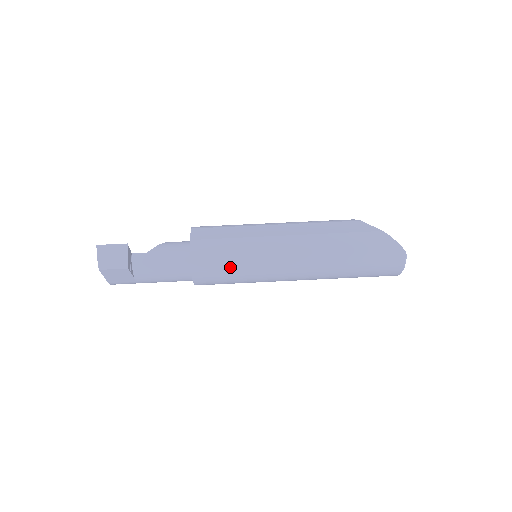
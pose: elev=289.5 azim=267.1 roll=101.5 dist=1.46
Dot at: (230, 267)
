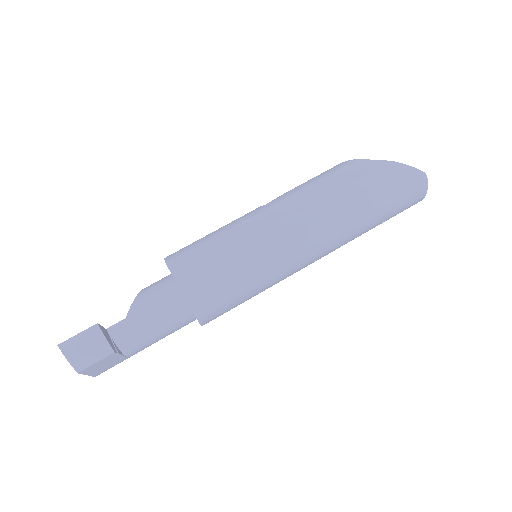
Dot at: (239, 288)
